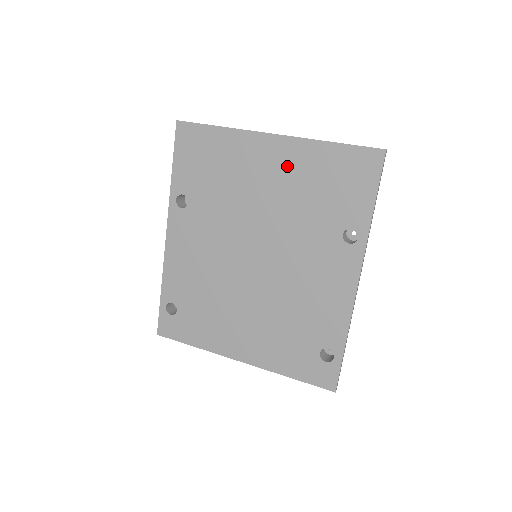
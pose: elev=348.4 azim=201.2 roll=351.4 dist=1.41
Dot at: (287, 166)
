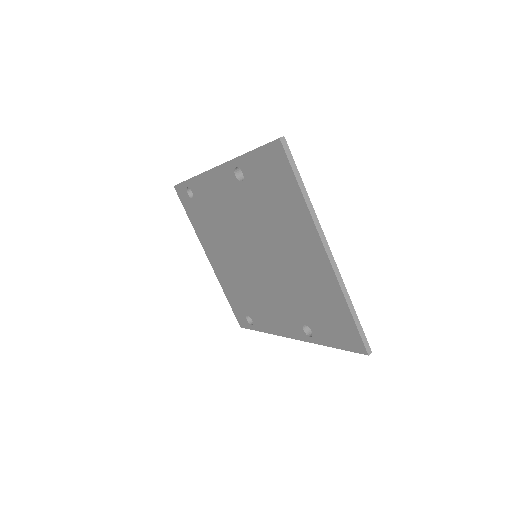
Dot at: (314, 272)
